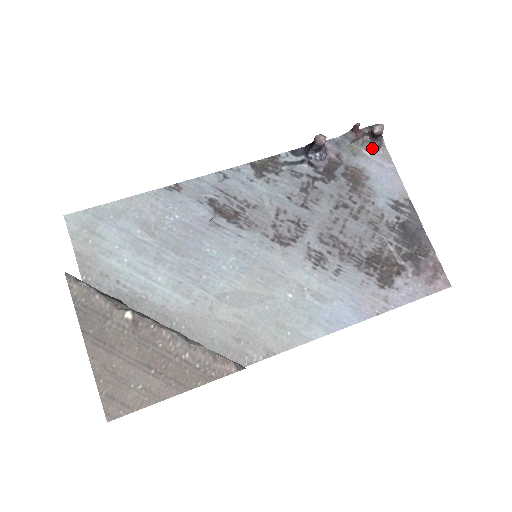
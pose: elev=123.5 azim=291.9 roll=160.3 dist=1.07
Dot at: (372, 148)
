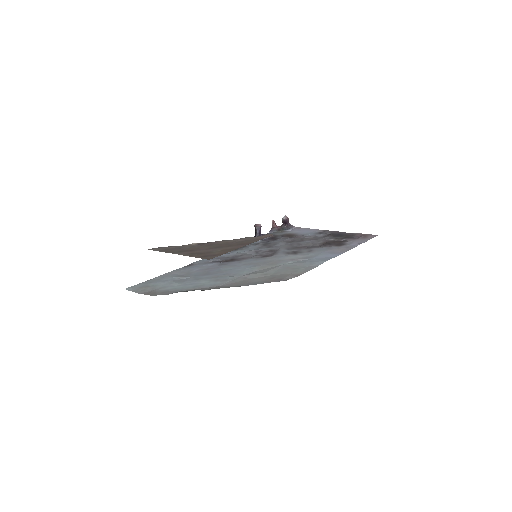
Dot at: (289, 228)
